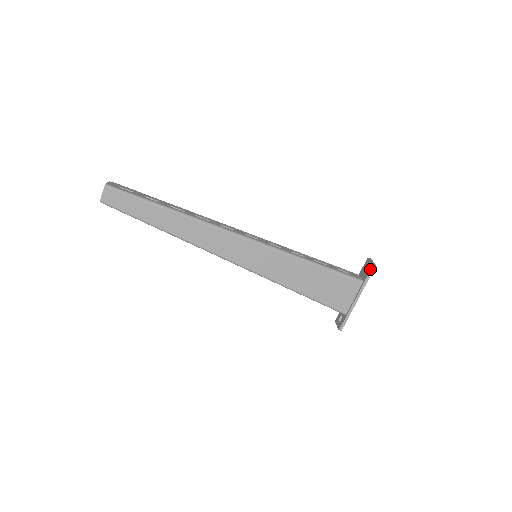
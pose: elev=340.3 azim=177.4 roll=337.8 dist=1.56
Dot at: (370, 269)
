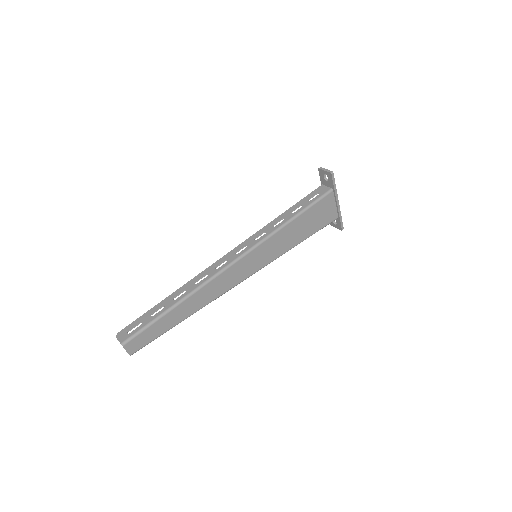
Dot at: (331, 178)
